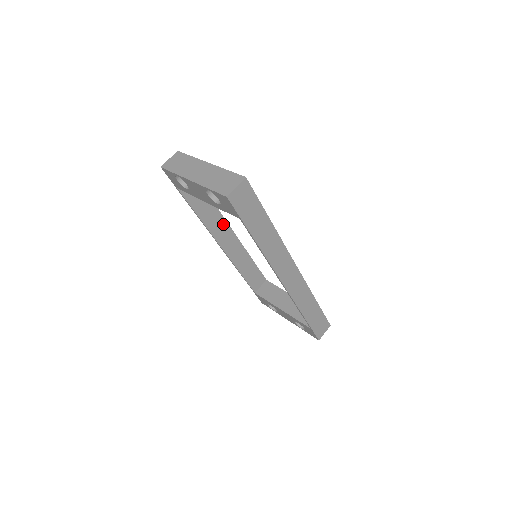
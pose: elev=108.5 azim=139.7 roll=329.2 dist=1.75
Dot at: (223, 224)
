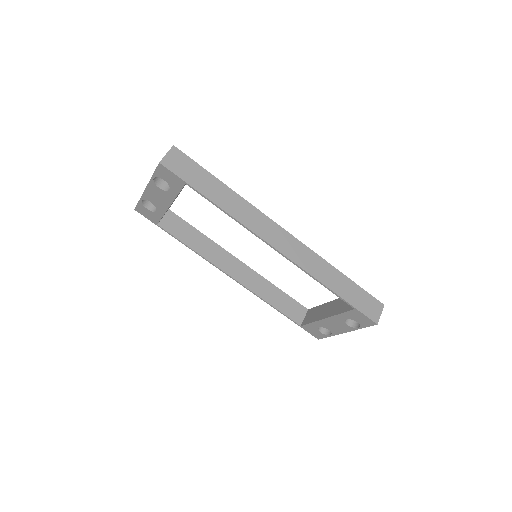
Dot at: (223, 253)
